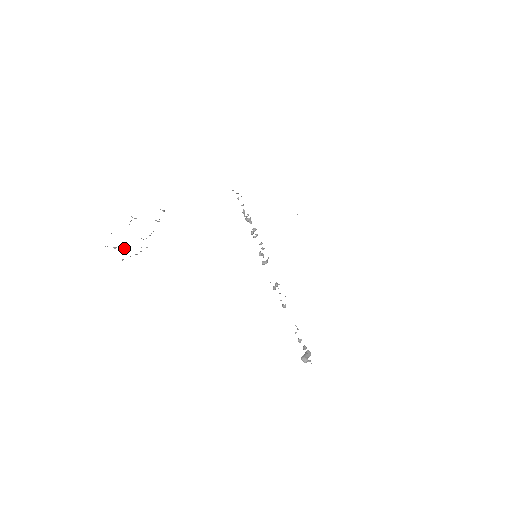
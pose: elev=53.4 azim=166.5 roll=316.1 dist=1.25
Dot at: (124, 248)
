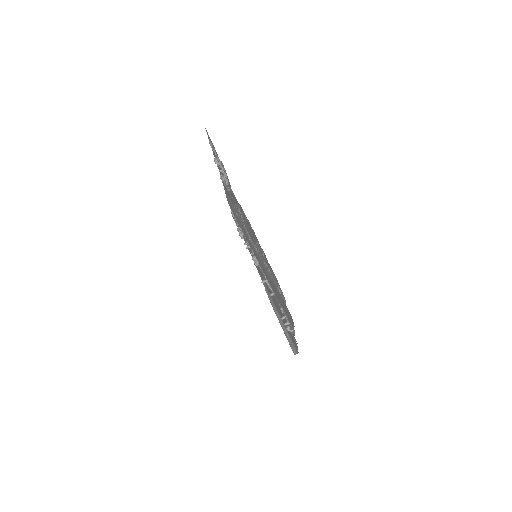
Dot at: (221, 170)
